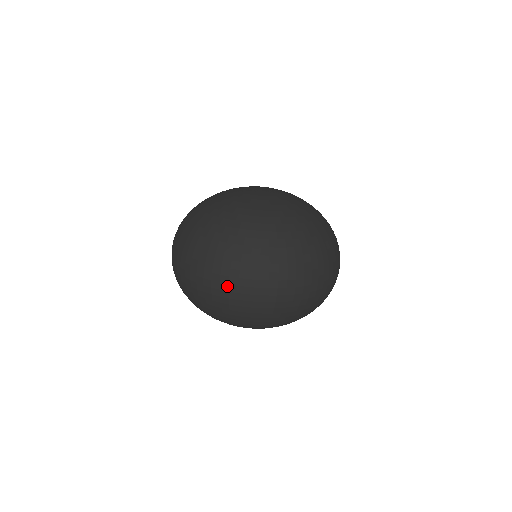
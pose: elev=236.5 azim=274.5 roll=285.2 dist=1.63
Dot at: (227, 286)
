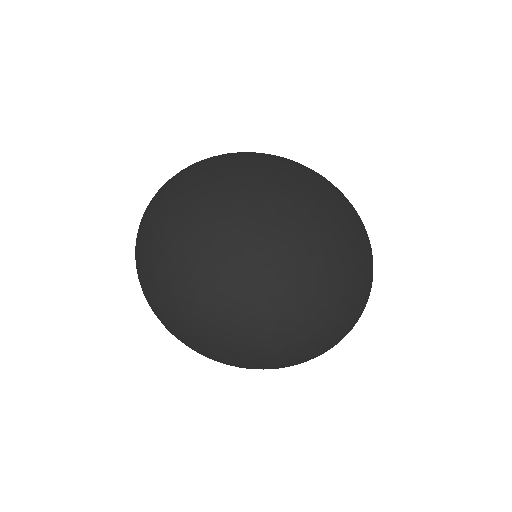
Dot at: (197, 329)
